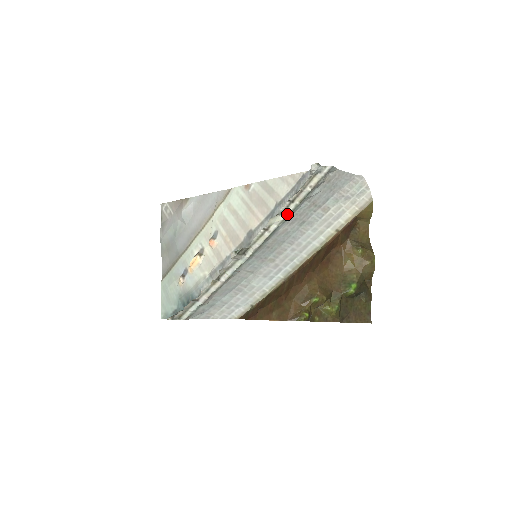
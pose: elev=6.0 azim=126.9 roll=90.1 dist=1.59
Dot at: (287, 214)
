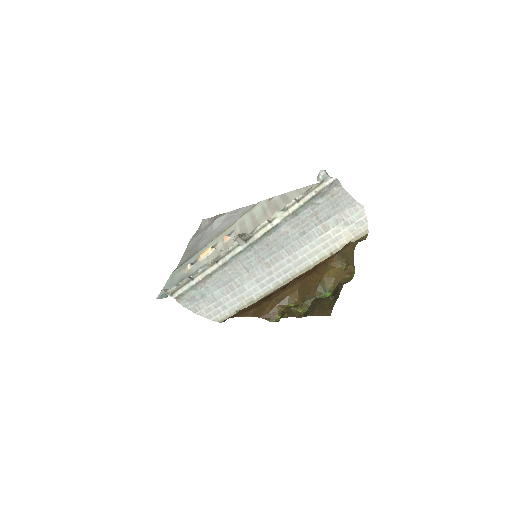
Dot at: (291, 212)
